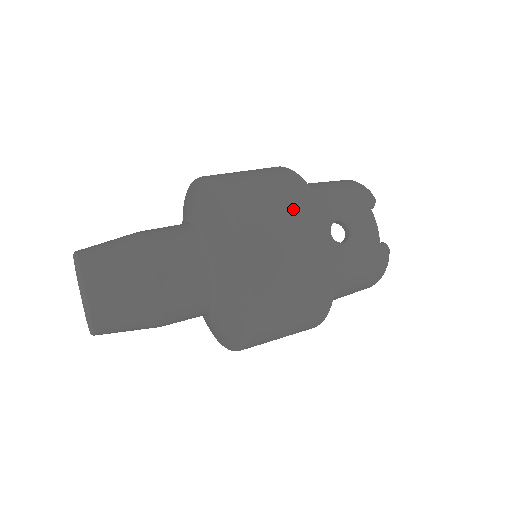
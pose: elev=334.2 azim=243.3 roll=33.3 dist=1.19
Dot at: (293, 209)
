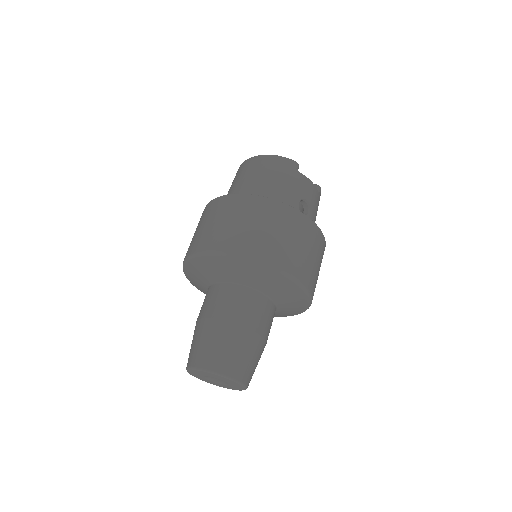
Dot at: (293, 230)
